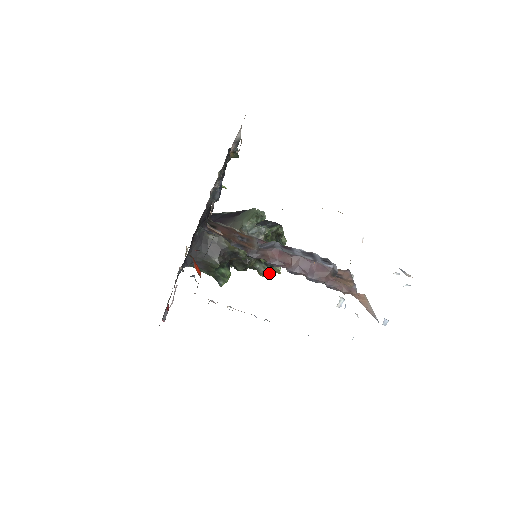
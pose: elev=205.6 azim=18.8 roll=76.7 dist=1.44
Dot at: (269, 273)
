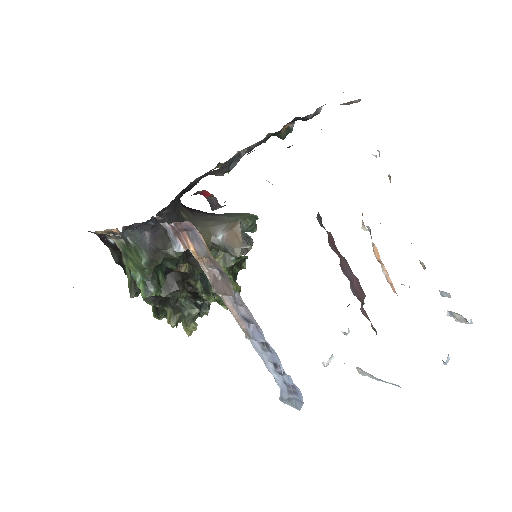
Dot at: (192, 321)
